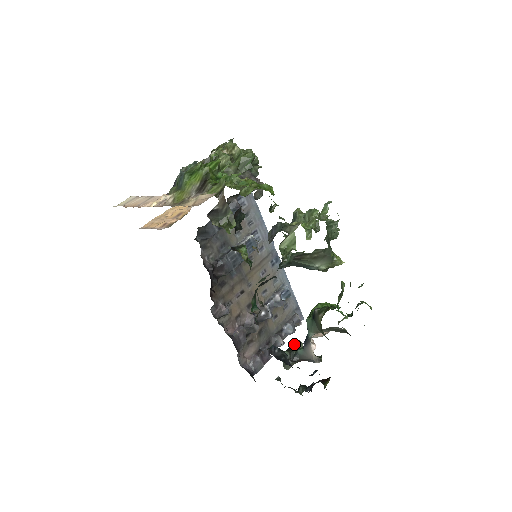
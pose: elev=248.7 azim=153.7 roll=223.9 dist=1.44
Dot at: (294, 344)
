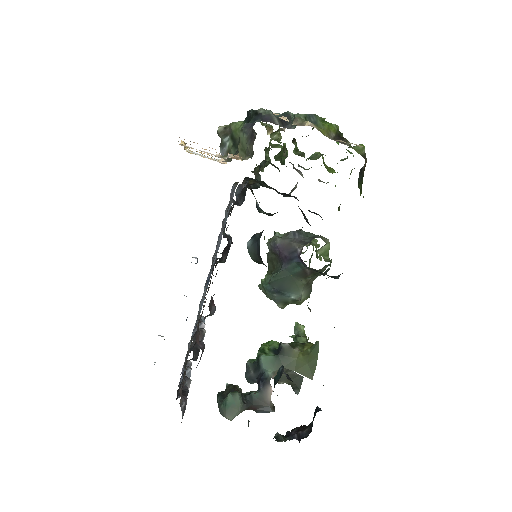
Dot at: (237, 386)
